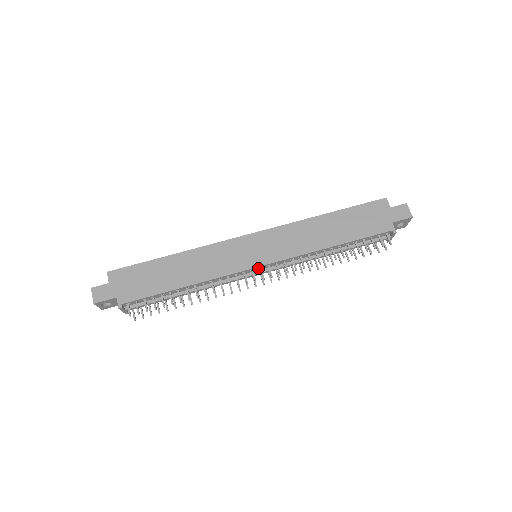
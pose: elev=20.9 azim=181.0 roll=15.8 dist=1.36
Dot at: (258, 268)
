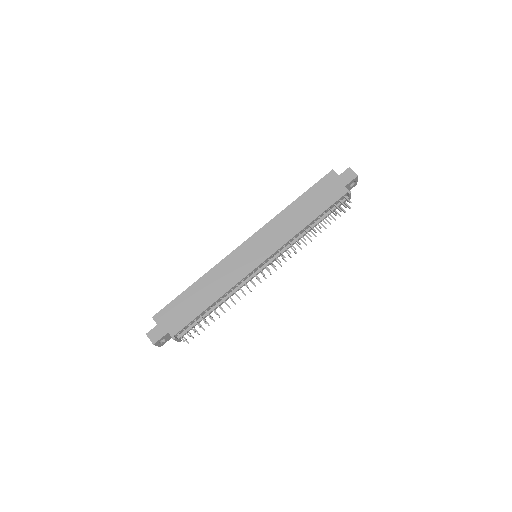
Dot at: (262, 264)
